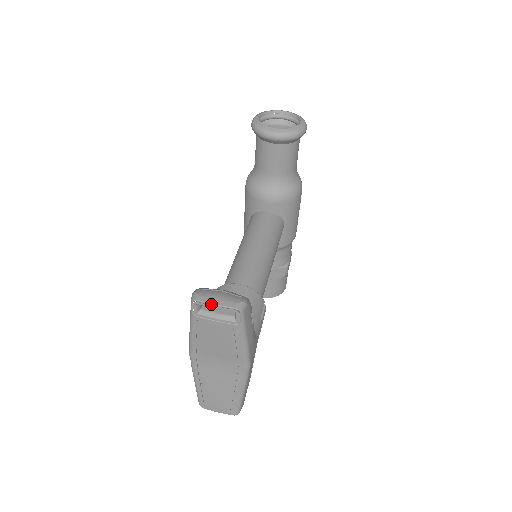
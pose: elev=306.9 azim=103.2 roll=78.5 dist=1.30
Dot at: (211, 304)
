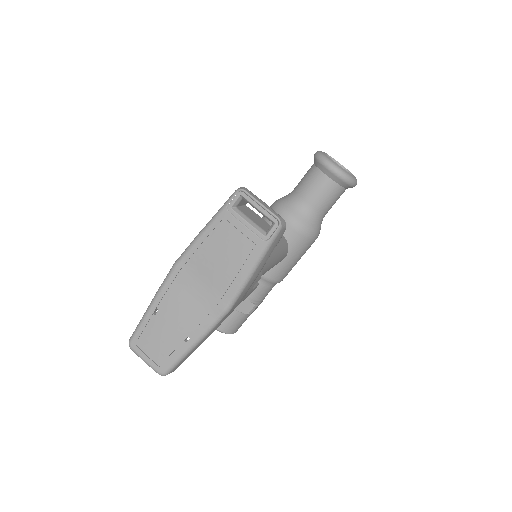
Dot at: (257, 201)
